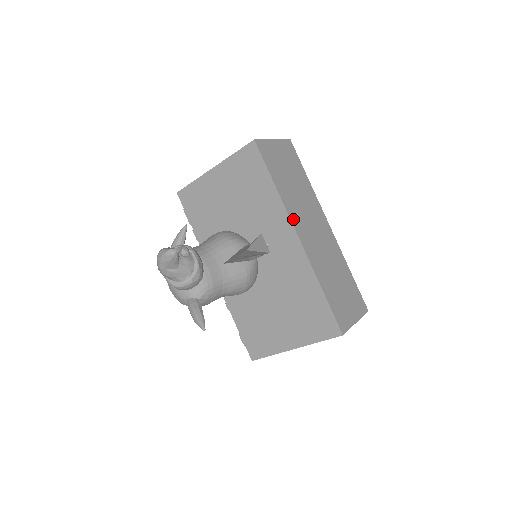
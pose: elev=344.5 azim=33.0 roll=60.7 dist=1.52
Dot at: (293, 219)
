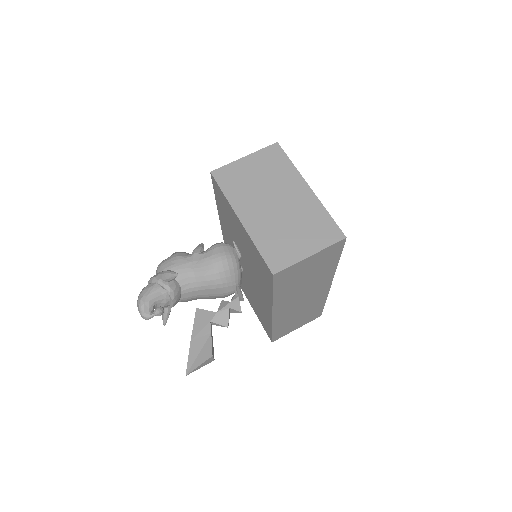
Dot at: (277, 307)
